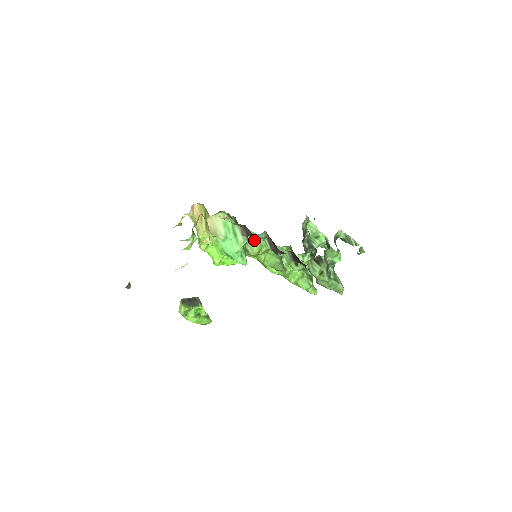
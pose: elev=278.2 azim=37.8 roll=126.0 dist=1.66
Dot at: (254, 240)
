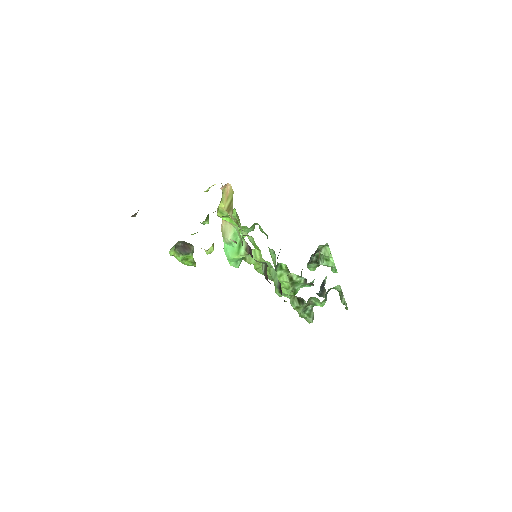
Dot at: (256, 255)
